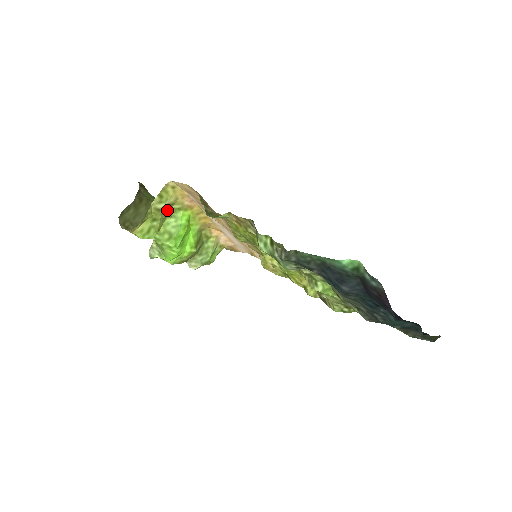
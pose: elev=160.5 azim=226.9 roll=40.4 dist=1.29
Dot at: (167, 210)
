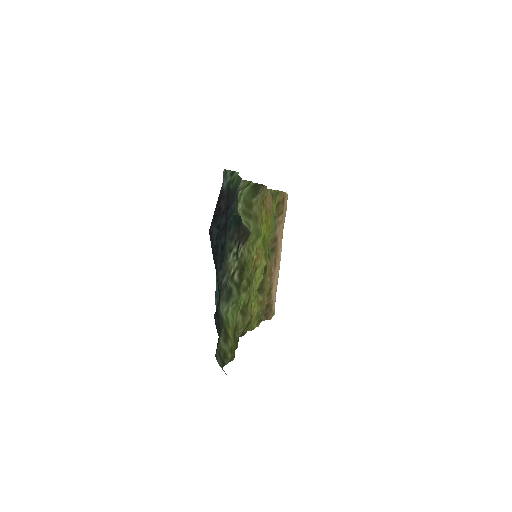
Dot at: occluded
